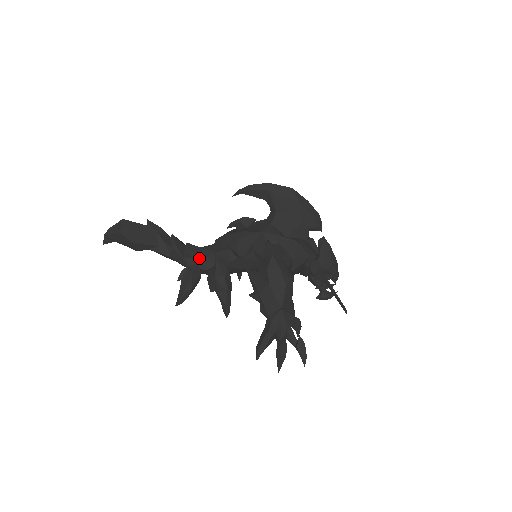
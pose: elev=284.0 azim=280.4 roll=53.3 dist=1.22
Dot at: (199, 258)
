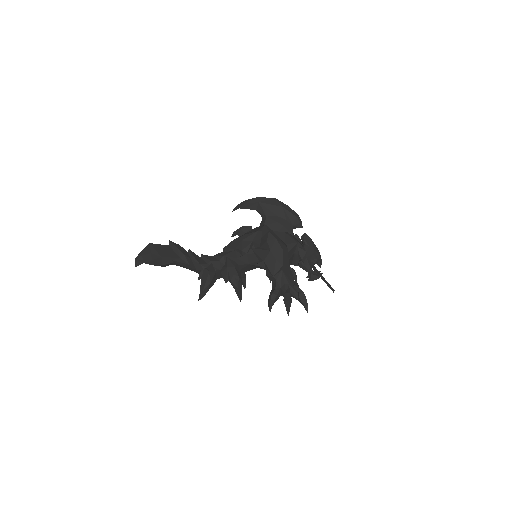
Dot at: (212, 262)
